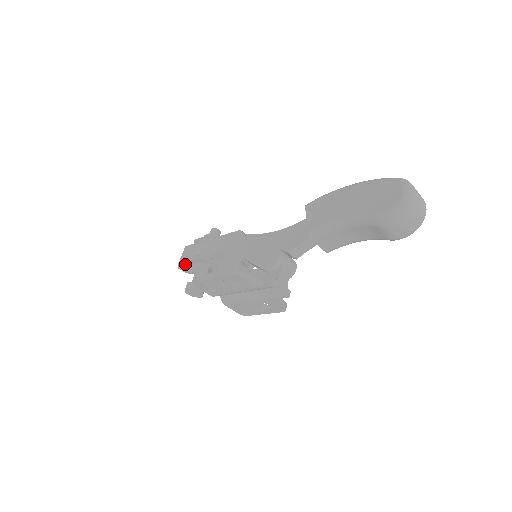
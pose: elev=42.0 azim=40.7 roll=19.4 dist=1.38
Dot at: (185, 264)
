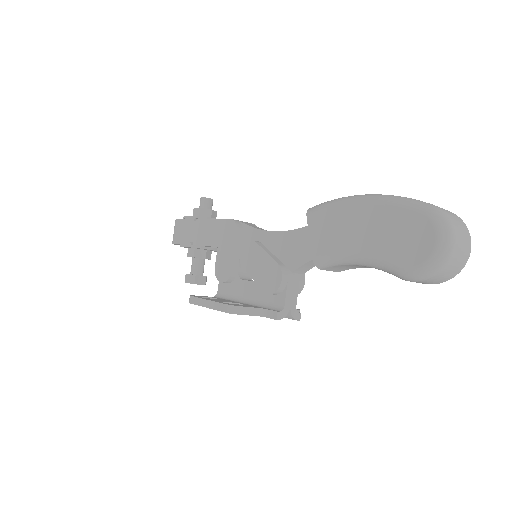
Dot at: (179, 244)
